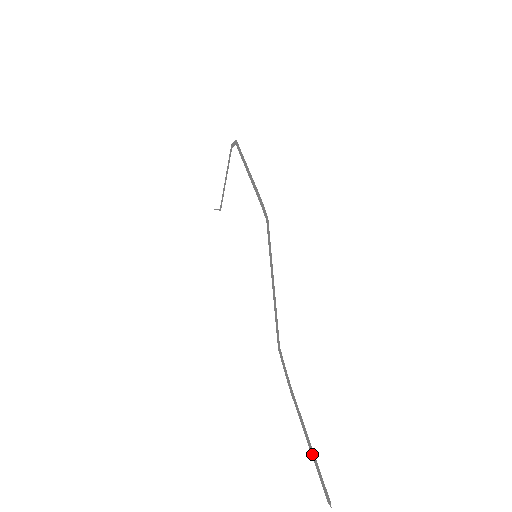
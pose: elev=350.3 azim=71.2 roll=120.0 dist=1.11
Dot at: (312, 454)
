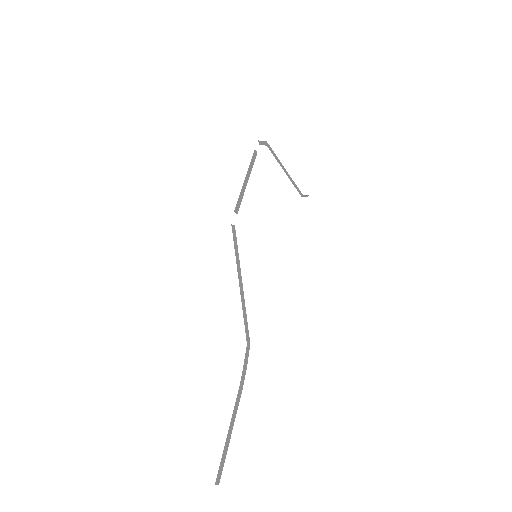
Dot at: occluded
